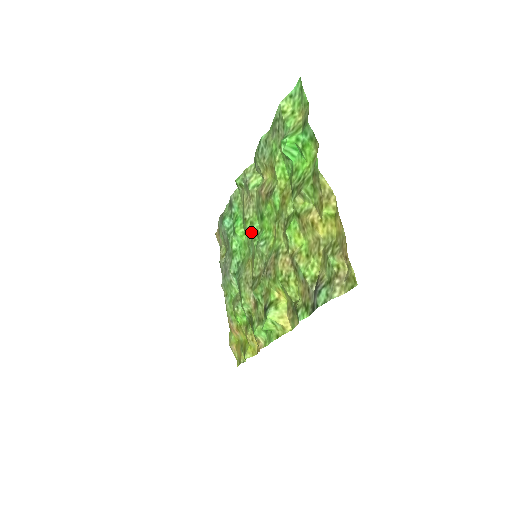
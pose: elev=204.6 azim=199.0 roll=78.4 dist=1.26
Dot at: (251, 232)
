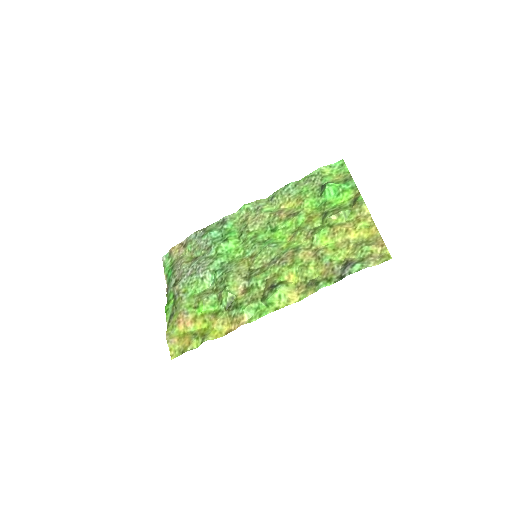
Dot at: (256, 239)
